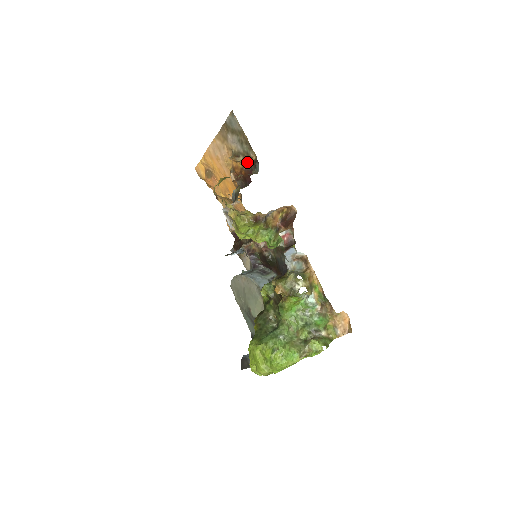
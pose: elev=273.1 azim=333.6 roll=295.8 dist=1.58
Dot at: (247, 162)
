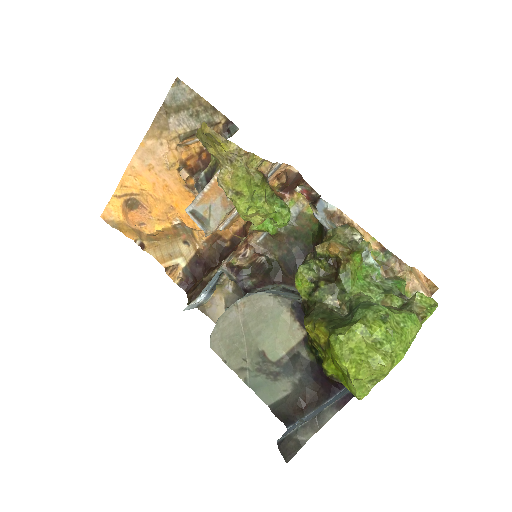
Dot at: occluded
